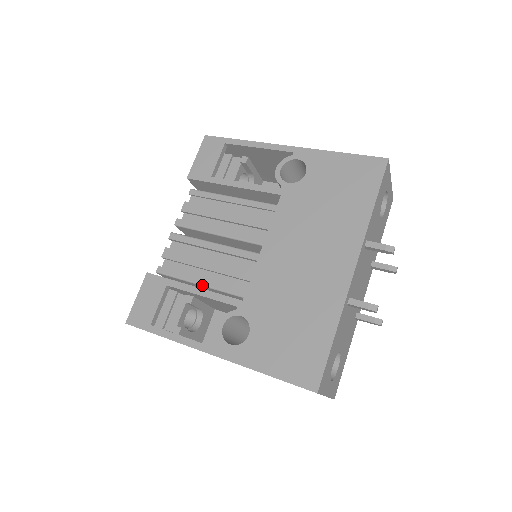
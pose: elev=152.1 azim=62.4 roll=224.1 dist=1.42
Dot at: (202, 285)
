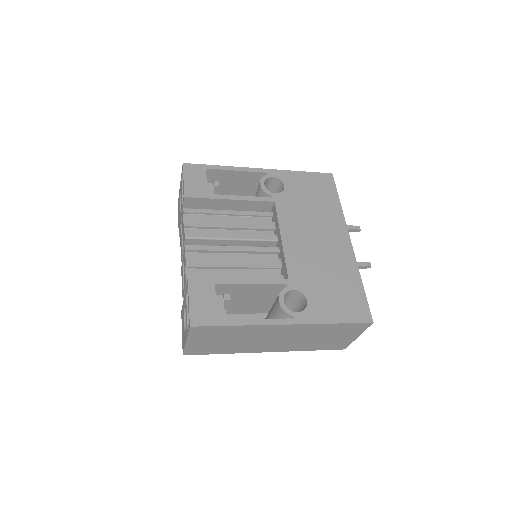
Dot at: occluded
